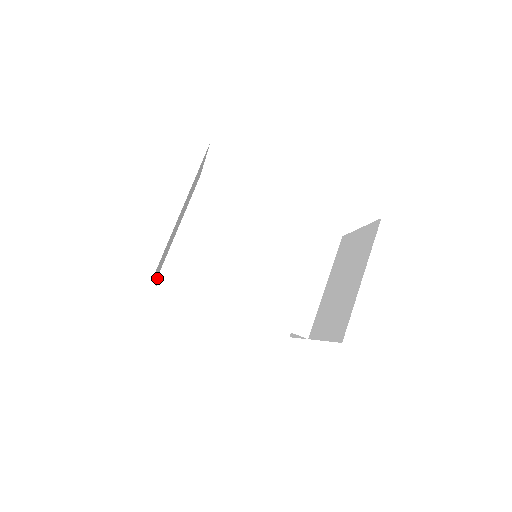
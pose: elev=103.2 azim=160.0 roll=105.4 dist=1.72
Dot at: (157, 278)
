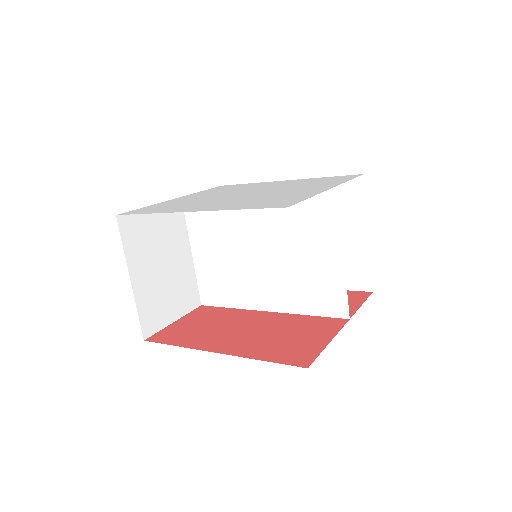
Dot at: (201, 303)
